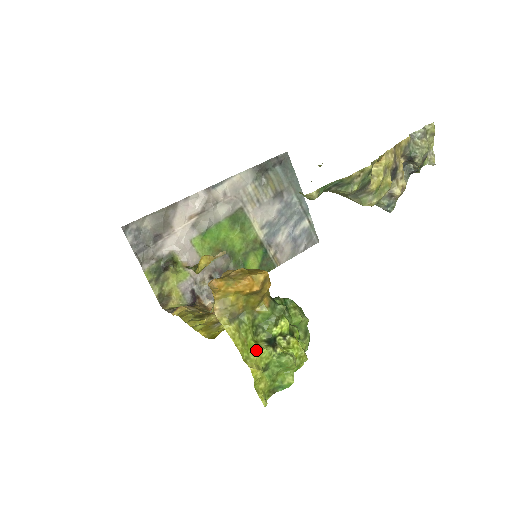
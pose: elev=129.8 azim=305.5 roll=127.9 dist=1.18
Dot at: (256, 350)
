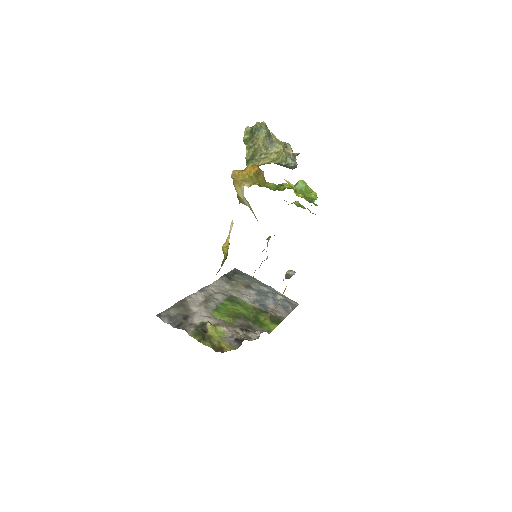
Dot at: occluded
